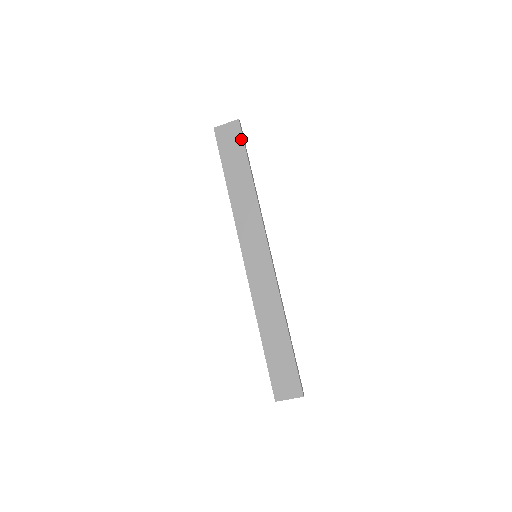
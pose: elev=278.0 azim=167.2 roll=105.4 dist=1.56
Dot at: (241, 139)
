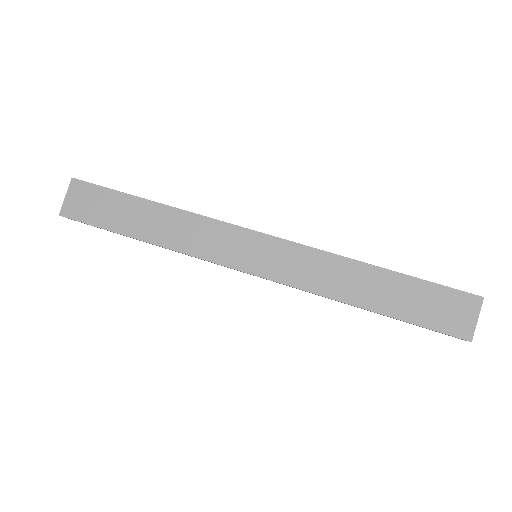
Dot at: (98, 188)
